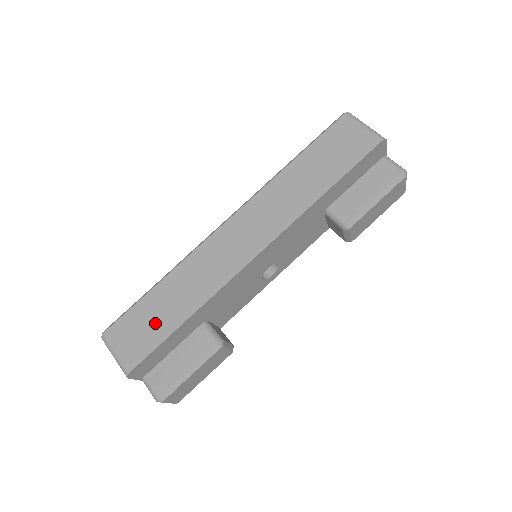
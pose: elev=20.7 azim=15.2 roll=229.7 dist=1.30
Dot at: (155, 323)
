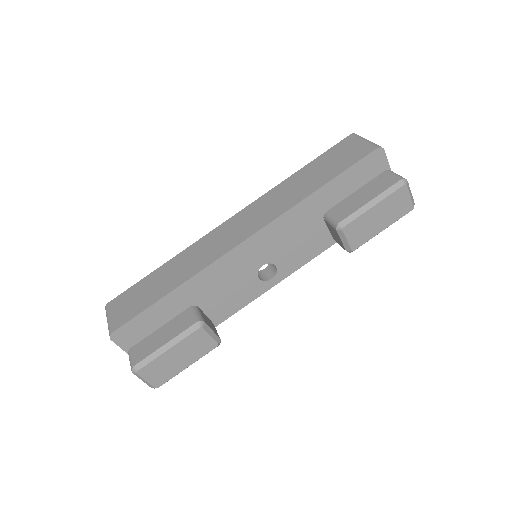
Dot at: (147, 294)
